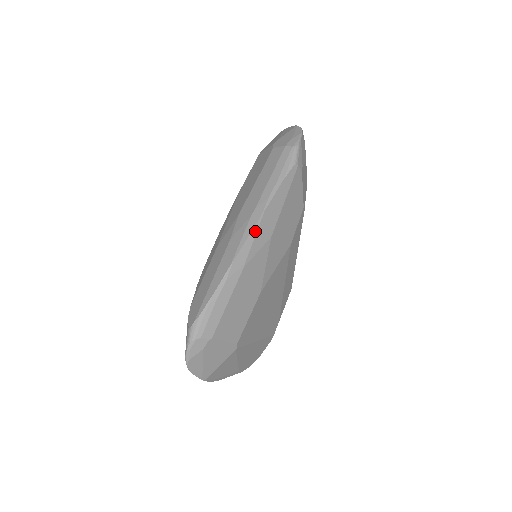
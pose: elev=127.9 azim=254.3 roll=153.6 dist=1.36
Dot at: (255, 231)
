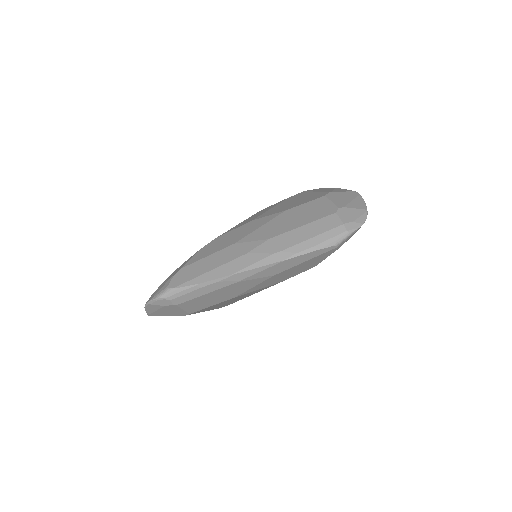
Dot at: (267, 267)
